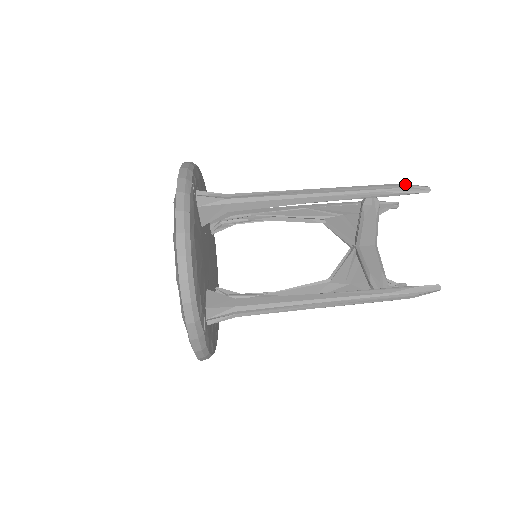
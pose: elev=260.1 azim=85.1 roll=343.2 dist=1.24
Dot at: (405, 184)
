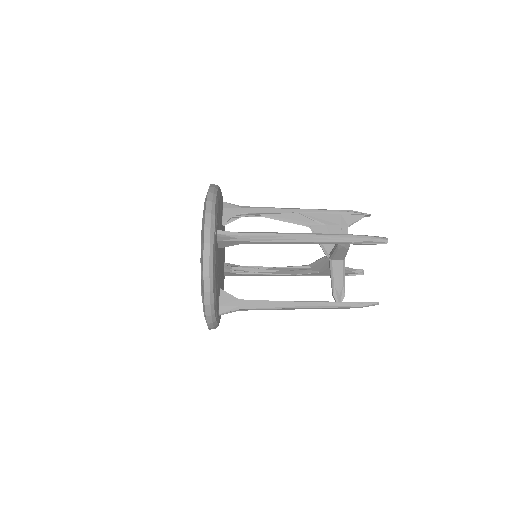
Dot at: (371, 237)
